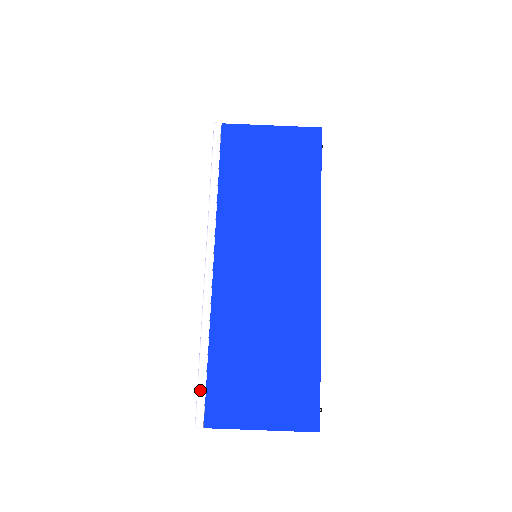
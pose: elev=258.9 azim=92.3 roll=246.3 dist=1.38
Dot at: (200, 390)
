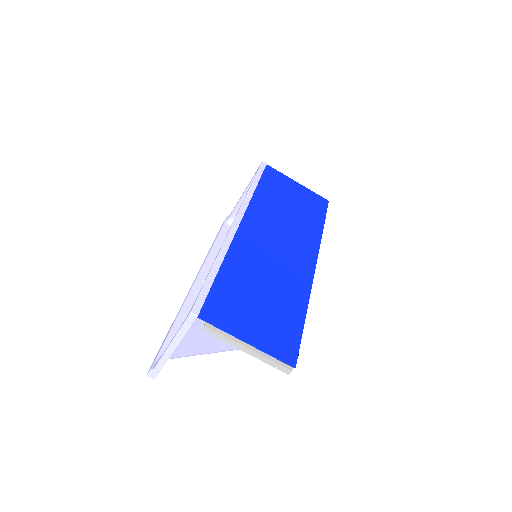
Dot at: (204, 289)
